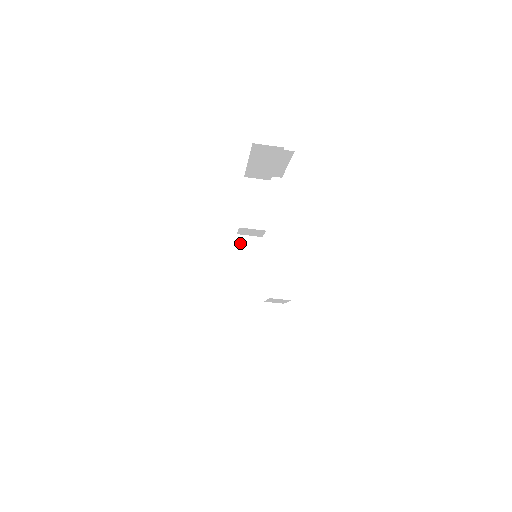
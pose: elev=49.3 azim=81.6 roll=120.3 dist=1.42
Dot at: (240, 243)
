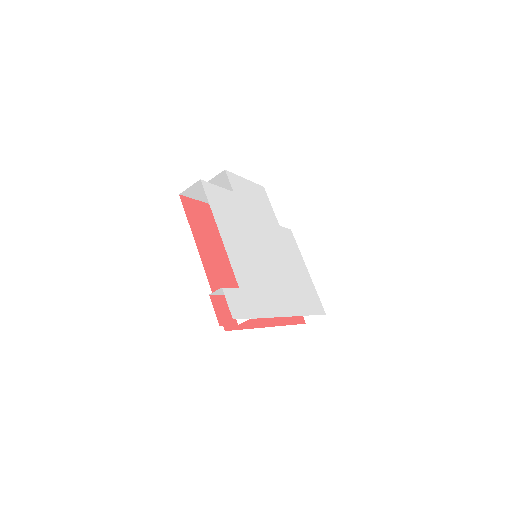
Dot at: occluded
